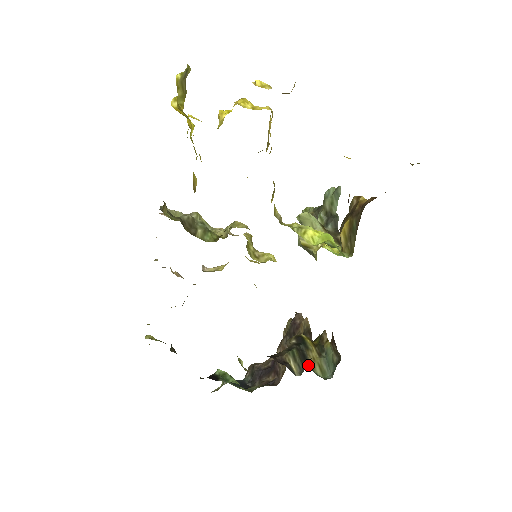
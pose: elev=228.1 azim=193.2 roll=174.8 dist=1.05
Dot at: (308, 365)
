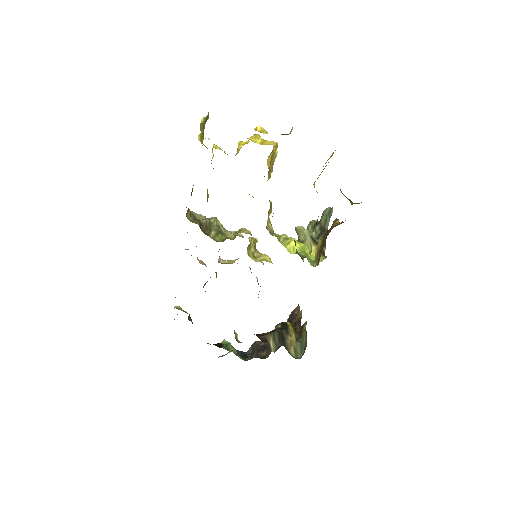
Dot at: (284, 346)
